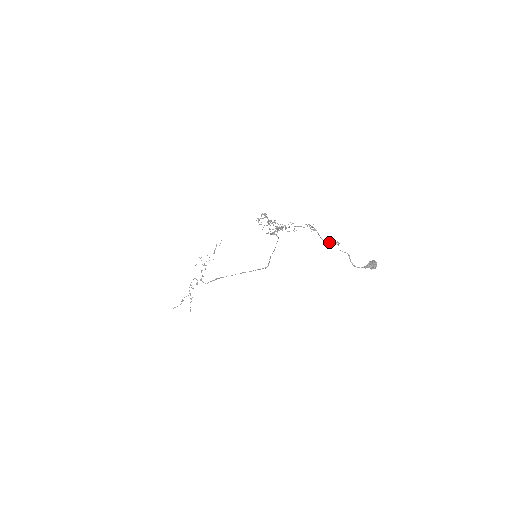
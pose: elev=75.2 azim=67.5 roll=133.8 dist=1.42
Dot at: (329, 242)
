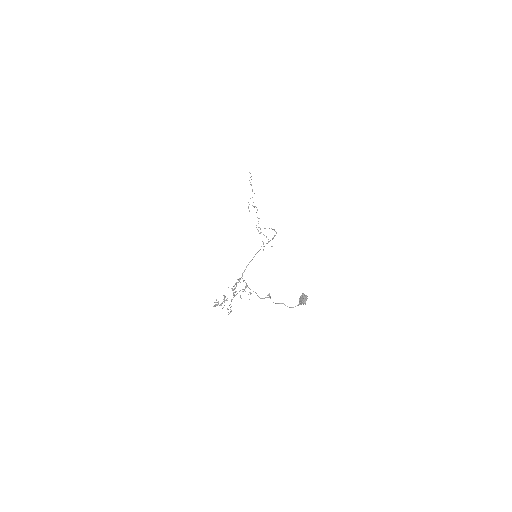
Dot at: occluded
